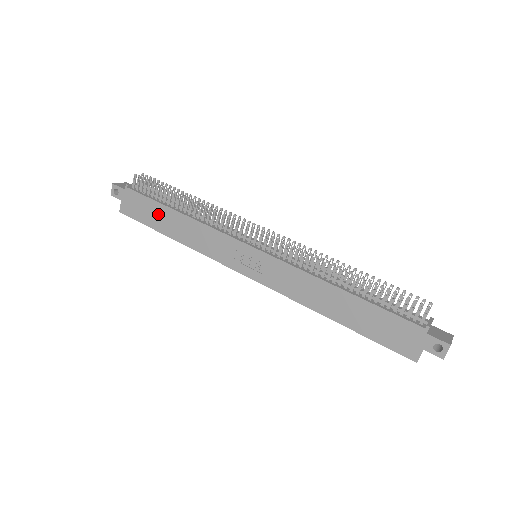
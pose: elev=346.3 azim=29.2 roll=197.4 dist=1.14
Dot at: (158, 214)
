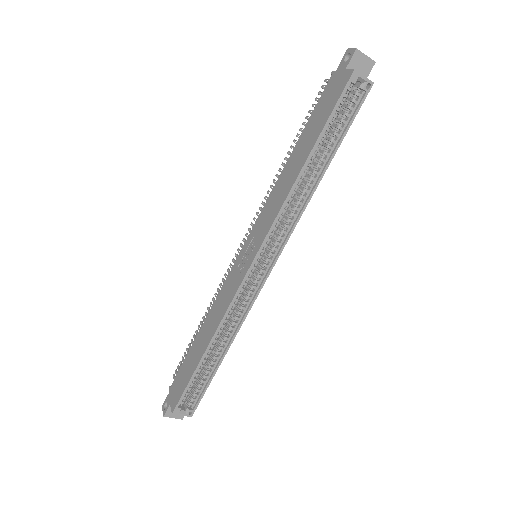
Dot at: (192, 357)
